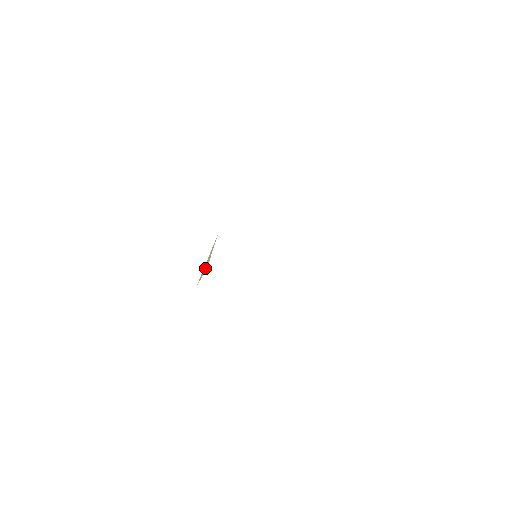
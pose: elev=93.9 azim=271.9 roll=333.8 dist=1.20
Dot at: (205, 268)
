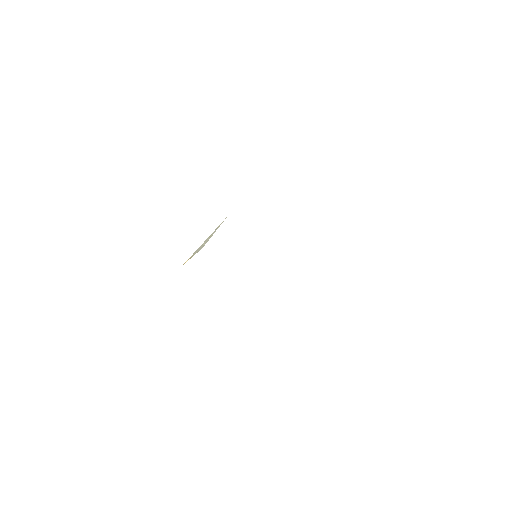
Dot at: (200, 247)
